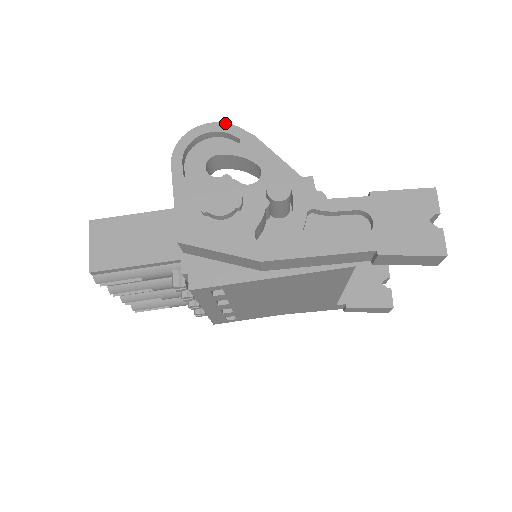
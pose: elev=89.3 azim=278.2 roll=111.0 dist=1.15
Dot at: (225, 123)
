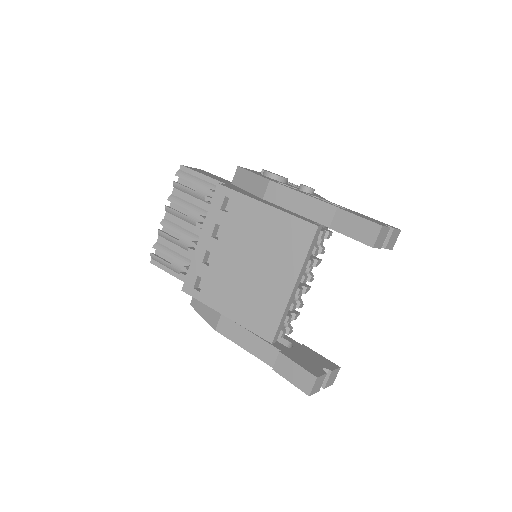
Dot at: occluded
